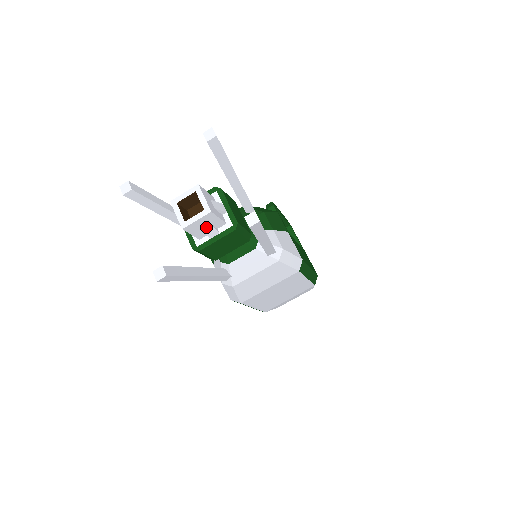
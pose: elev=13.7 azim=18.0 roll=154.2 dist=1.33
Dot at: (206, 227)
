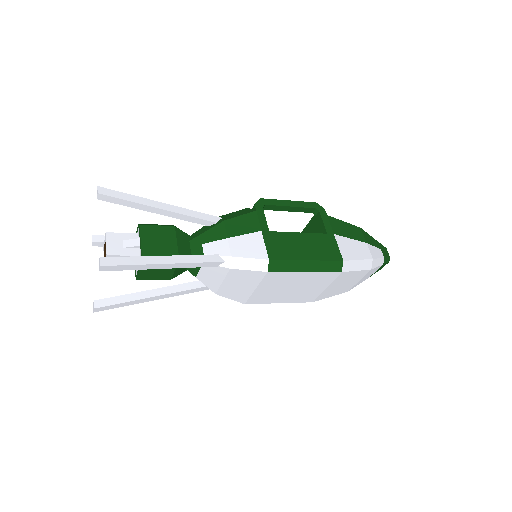
Dot at: occluded
